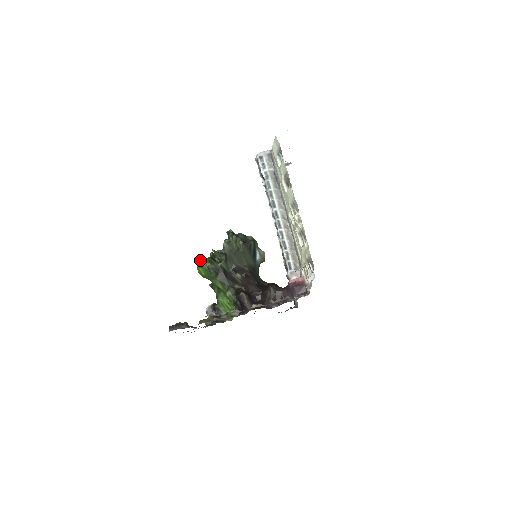
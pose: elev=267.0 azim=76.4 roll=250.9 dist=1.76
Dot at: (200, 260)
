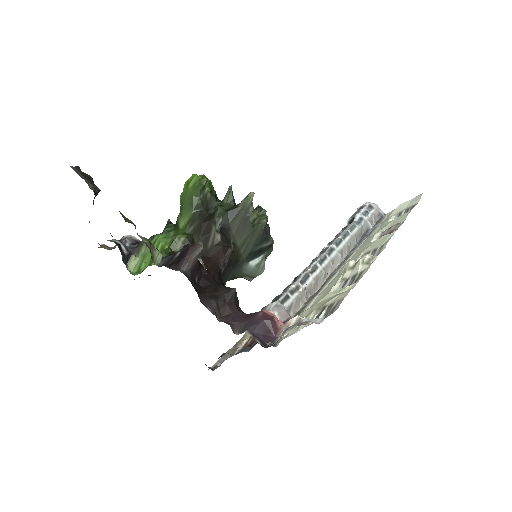
Dot at: occluded
